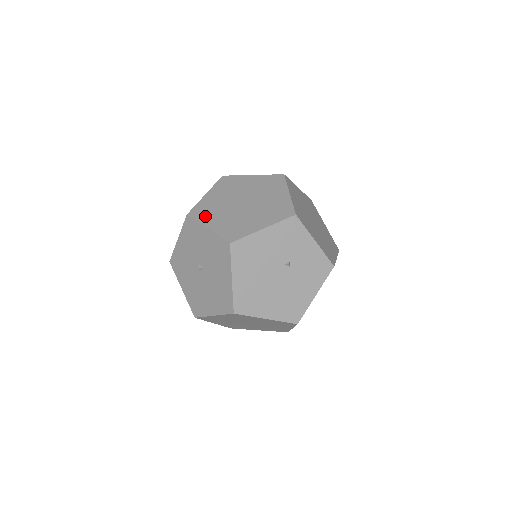
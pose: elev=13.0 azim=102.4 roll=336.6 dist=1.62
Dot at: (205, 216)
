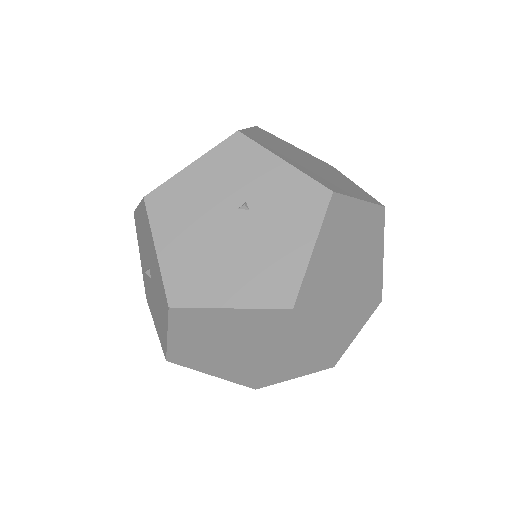
Dot at: occluded
